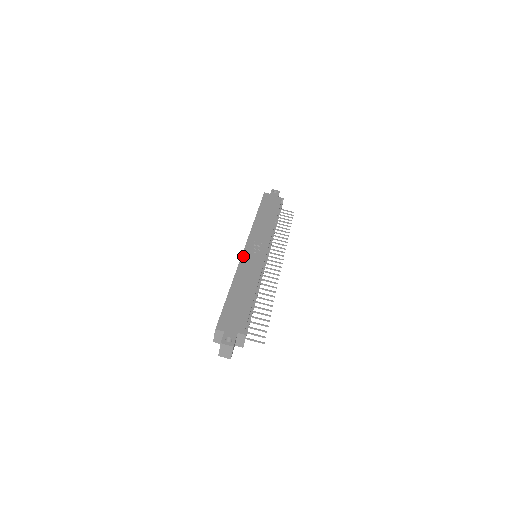
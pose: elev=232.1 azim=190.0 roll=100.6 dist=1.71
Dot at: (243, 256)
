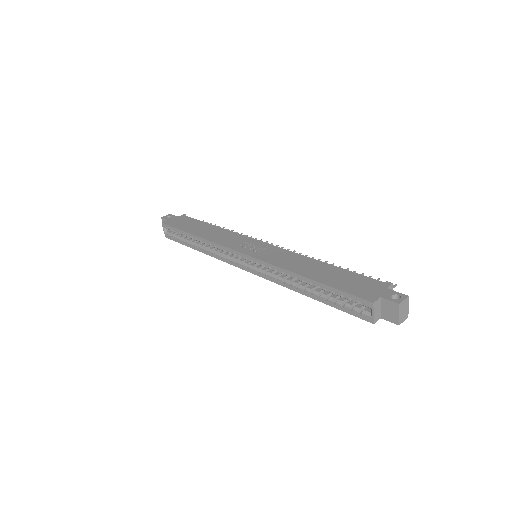
Dot at: (258, 258)
